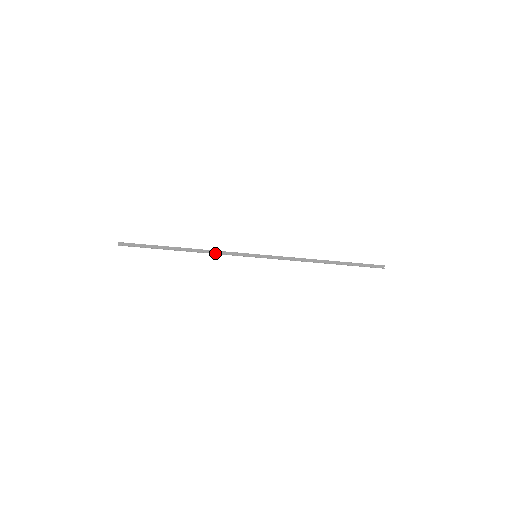
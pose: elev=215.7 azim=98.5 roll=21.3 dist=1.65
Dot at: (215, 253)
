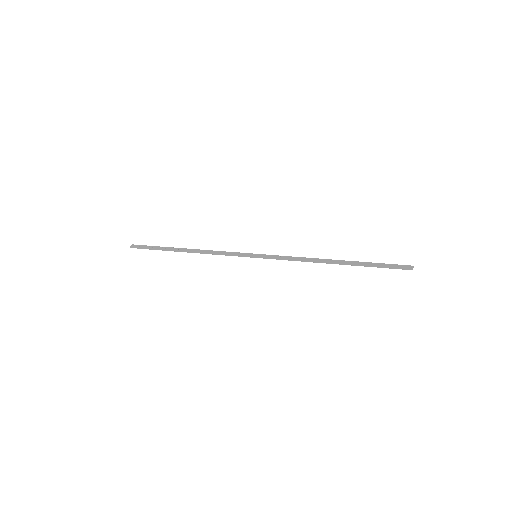
Dot at: (215, 253)
